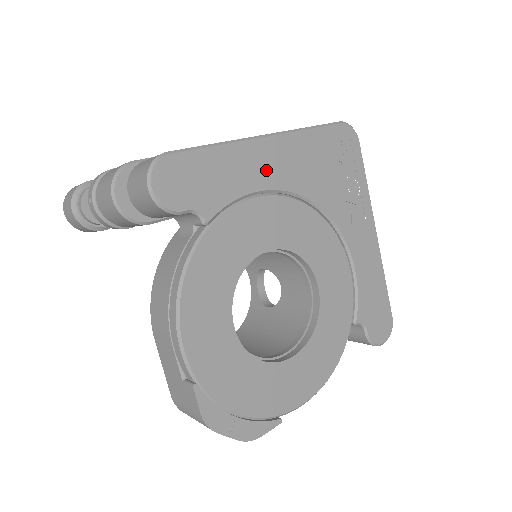
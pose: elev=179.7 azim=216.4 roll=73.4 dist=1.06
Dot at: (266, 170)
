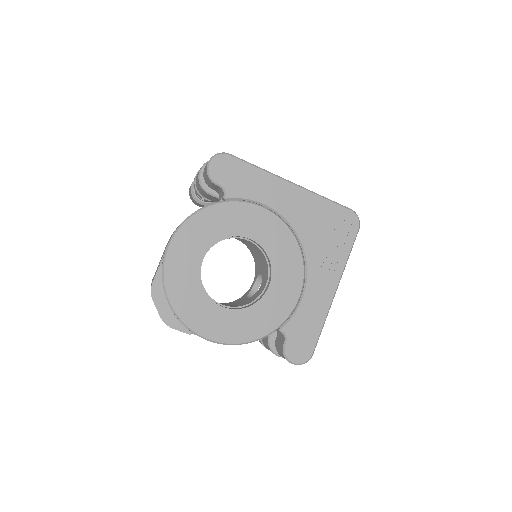
Dot at: (279, 199)
